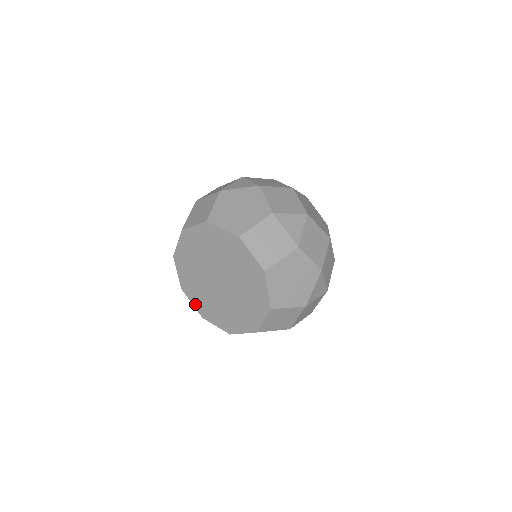
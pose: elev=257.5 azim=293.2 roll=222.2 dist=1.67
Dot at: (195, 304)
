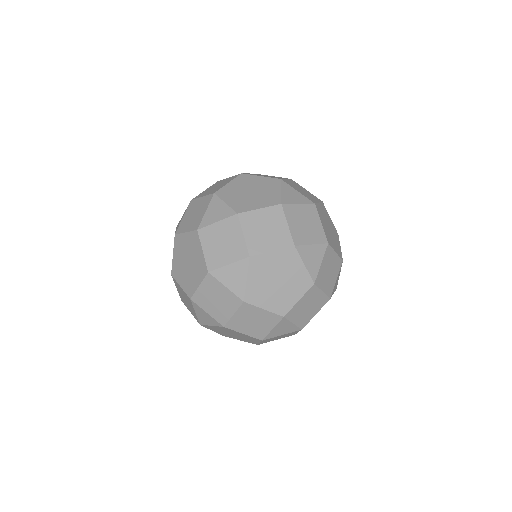
Dot at: occluded
